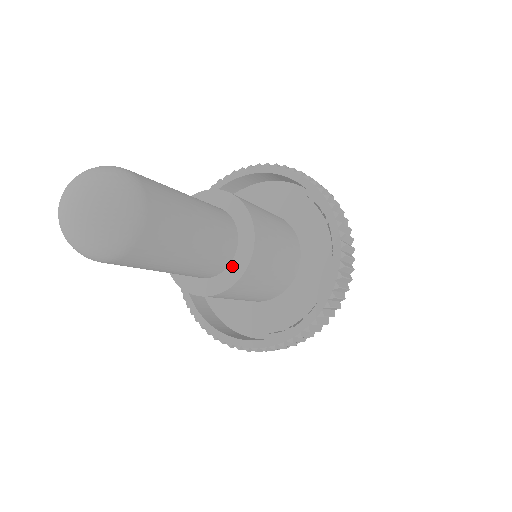
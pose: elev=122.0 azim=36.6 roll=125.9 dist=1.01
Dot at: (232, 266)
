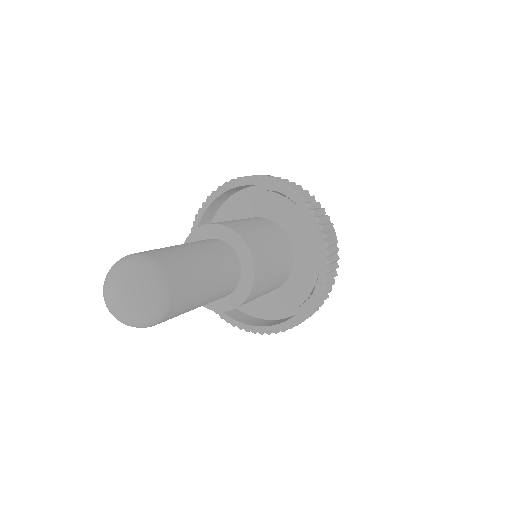
Dot at: occluded
